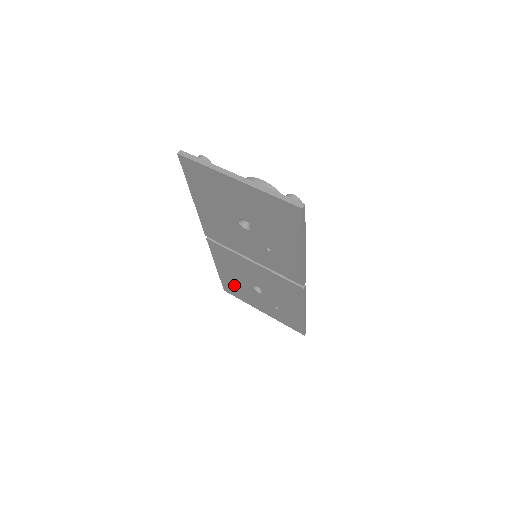
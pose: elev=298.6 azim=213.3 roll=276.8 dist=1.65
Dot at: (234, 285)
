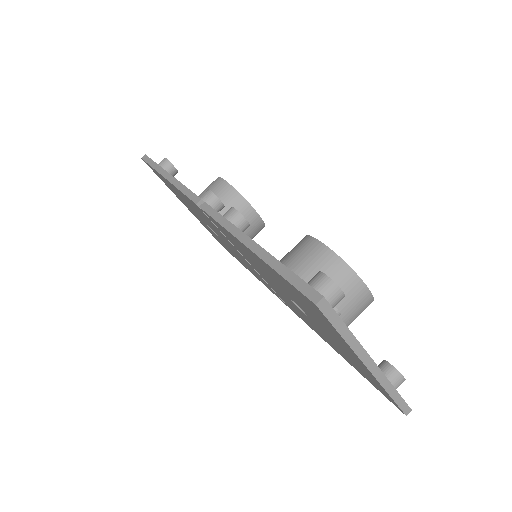
Dot at: occluded
